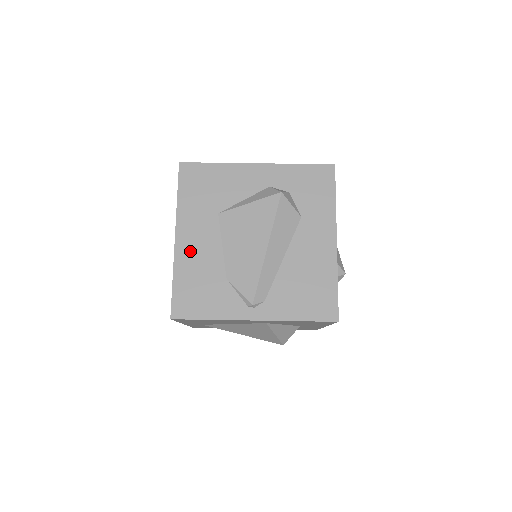
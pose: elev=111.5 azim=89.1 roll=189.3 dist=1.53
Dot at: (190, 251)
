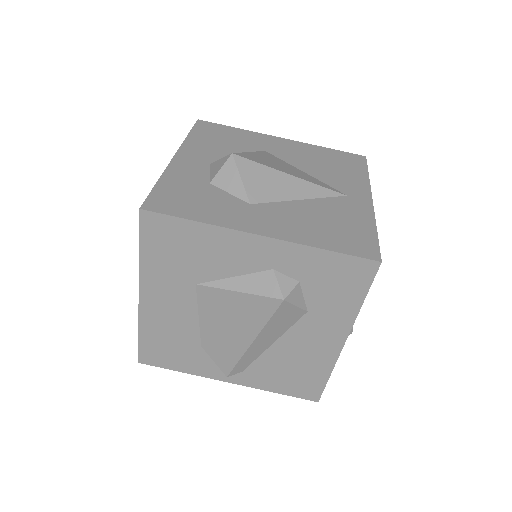
Dot at: (158, 314)
